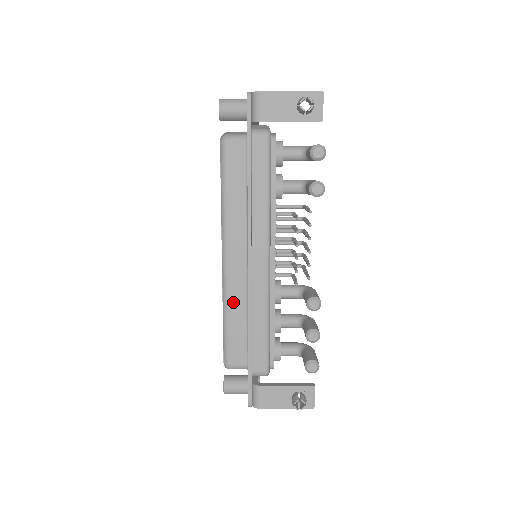
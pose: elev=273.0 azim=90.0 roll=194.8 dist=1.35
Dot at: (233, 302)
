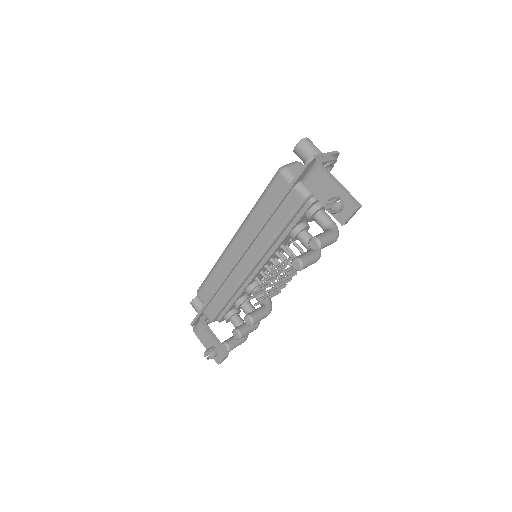
Dot at: (221, 267)
